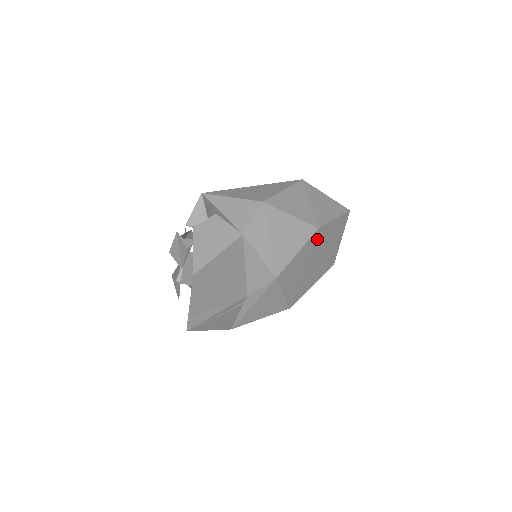
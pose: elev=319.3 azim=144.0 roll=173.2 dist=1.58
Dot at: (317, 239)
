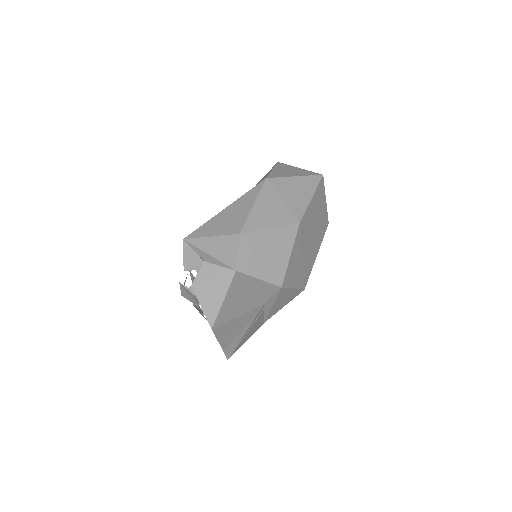
Dot at: (303, 229)
